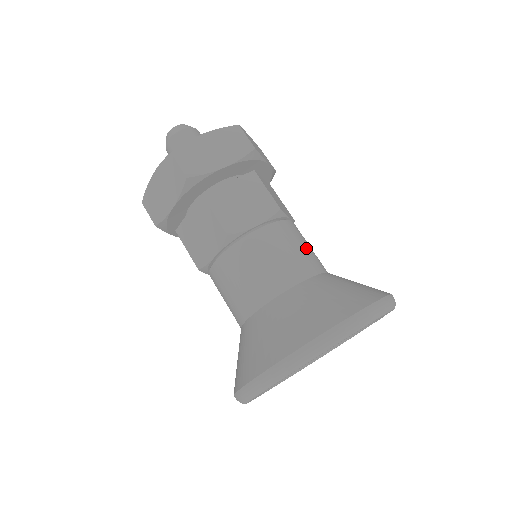
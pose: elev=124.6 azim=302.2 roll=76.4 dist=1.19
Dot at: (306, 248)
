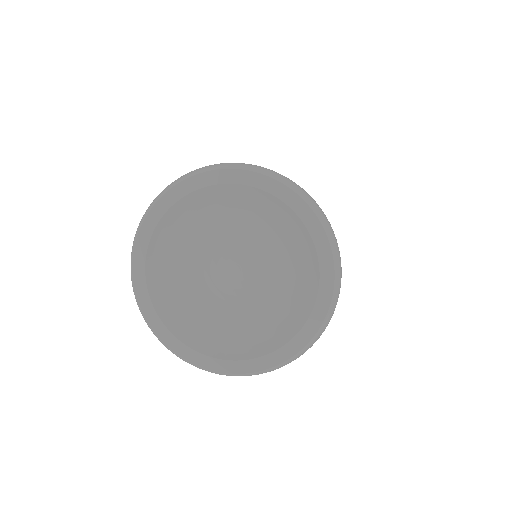
Dot at: occluded
